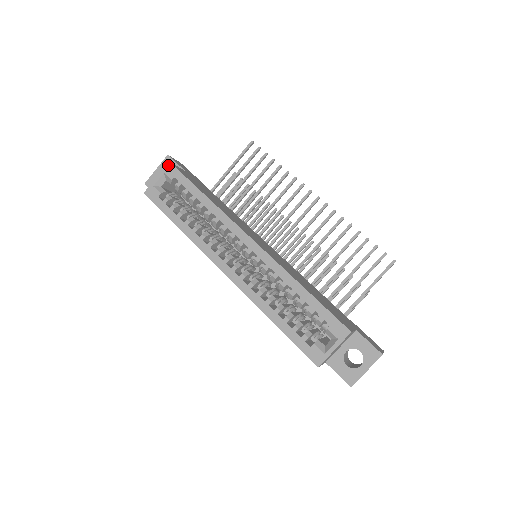
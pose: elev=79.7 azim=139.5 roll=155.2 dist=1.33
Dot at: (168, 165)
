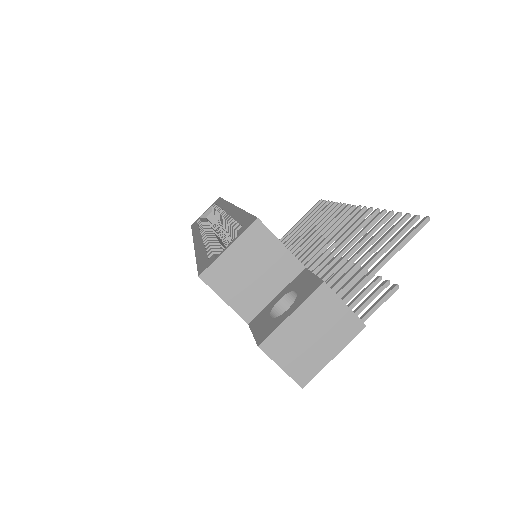
Dot at: (217, 199)
